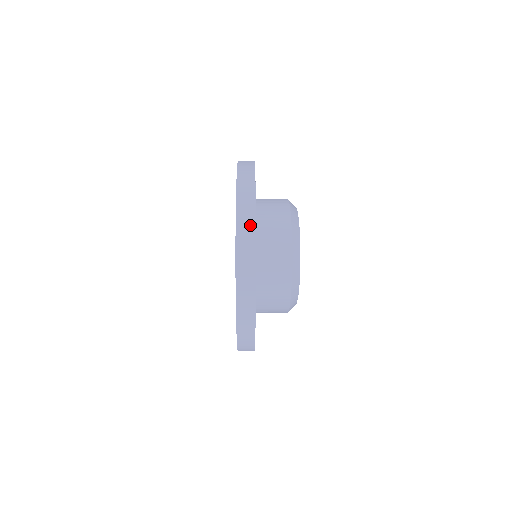
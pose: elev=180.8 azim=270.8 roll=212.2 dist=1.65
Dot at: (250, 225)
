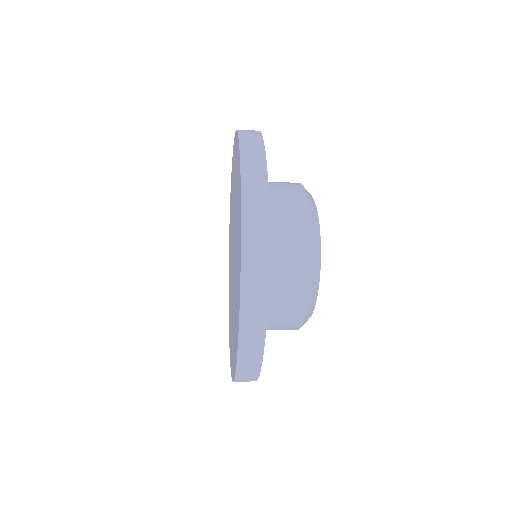
Dot at: (261, 214)
